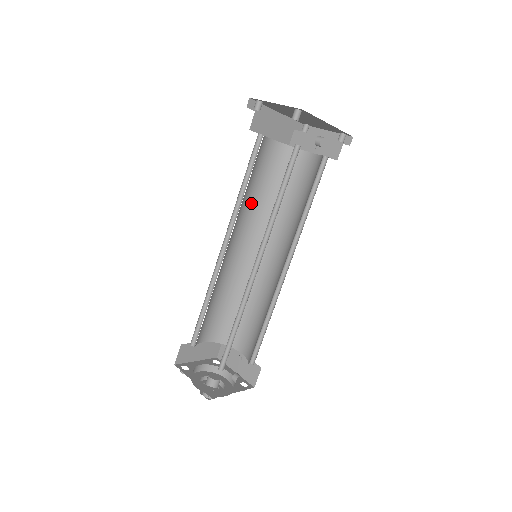
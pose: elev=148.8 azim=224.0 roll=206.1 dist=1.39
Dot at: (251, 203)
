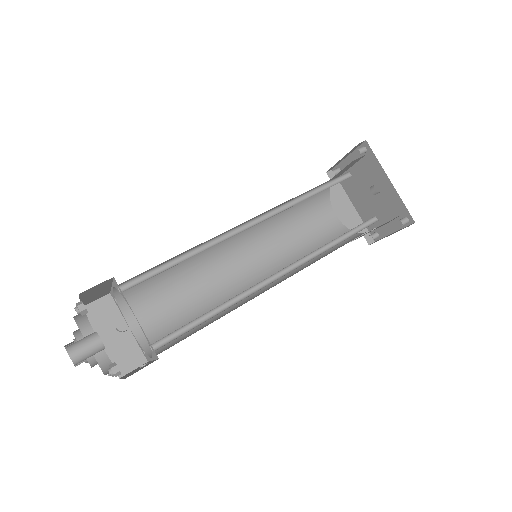
Dot at: (285, 244)
